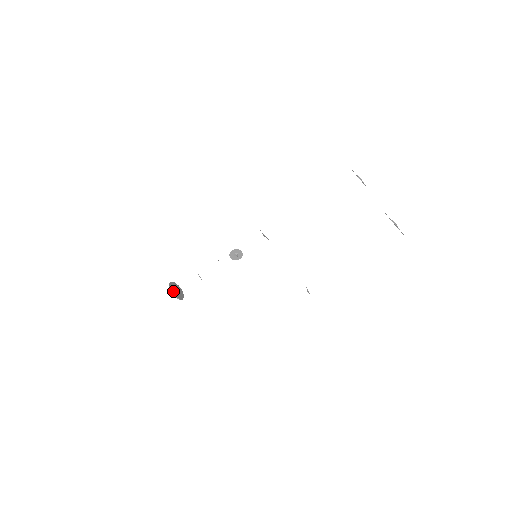
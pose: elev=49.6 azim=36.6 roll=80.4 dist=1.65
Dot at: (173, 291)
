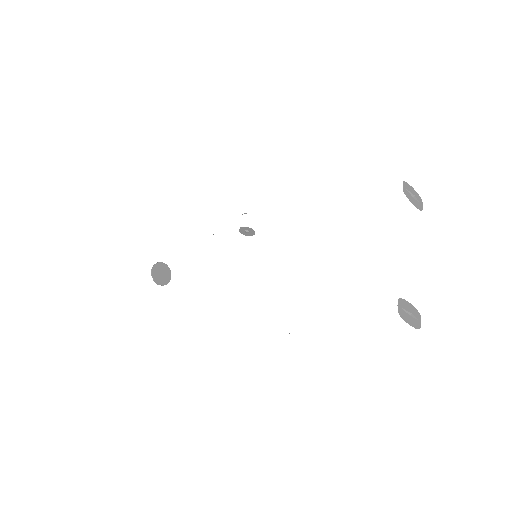
Dot at: (155, 276)
